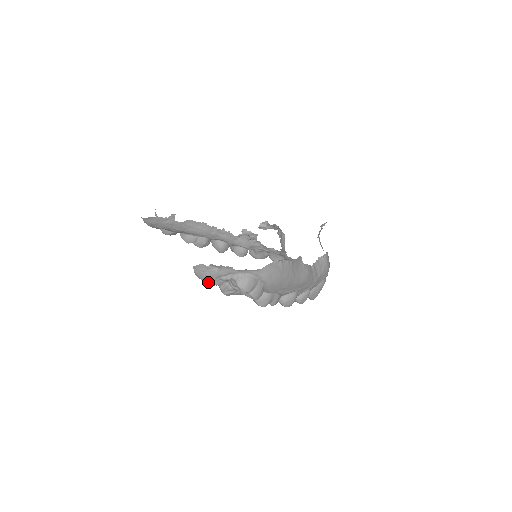
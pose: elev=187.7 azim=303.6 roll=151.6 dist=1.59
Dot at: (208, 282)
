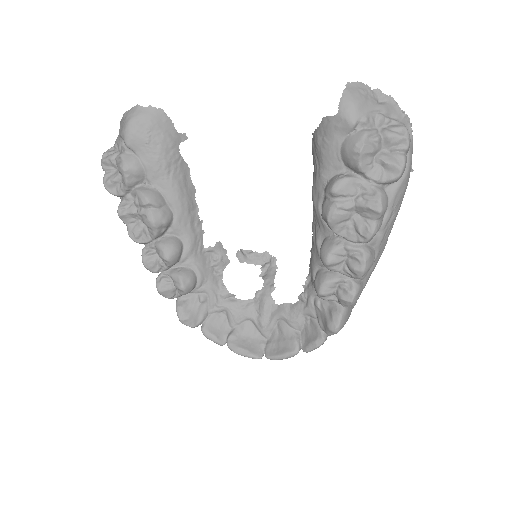
Dot at: (358, 110)
